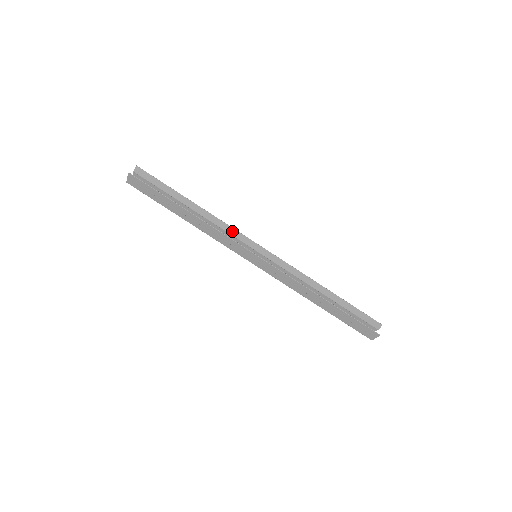
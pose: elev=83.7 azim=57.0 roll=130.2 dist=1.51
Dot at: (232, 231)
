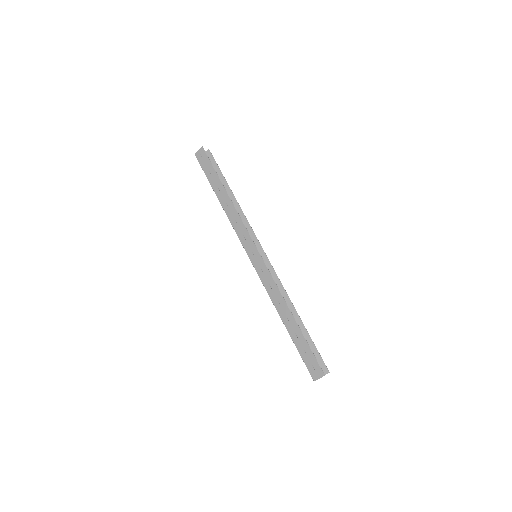
Dot at: (249, 228)
